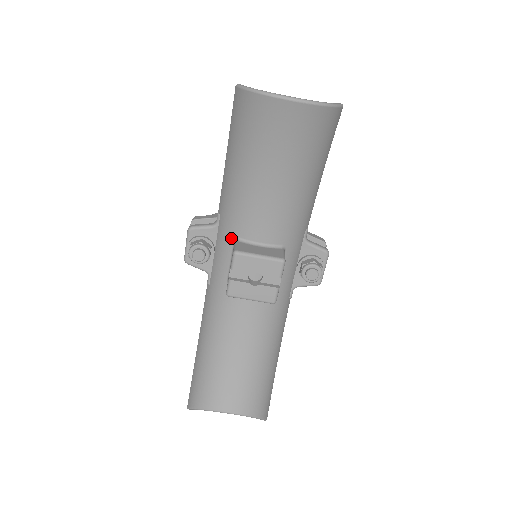
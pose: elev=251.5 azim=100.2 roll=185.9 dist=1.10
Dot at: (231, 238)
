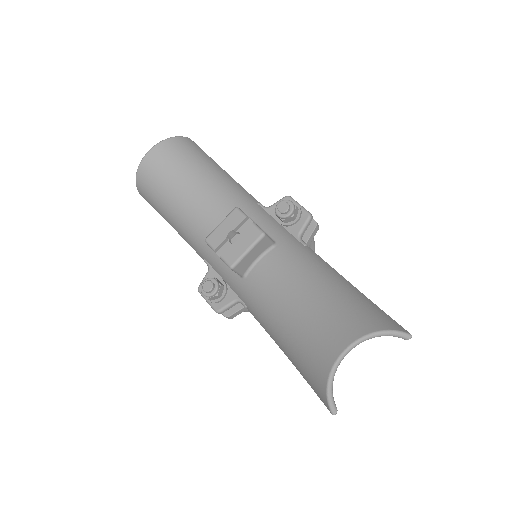
Dot at: (215, 254)
